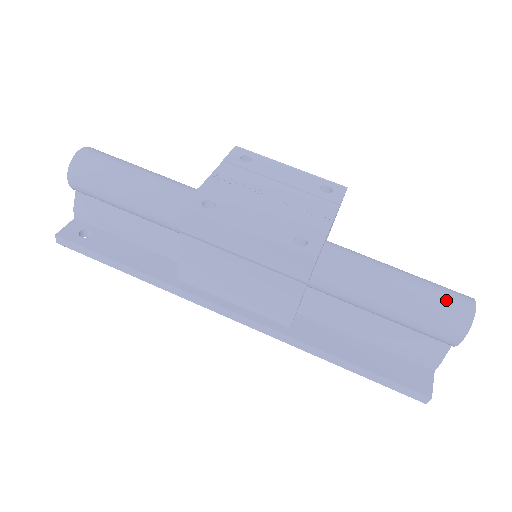
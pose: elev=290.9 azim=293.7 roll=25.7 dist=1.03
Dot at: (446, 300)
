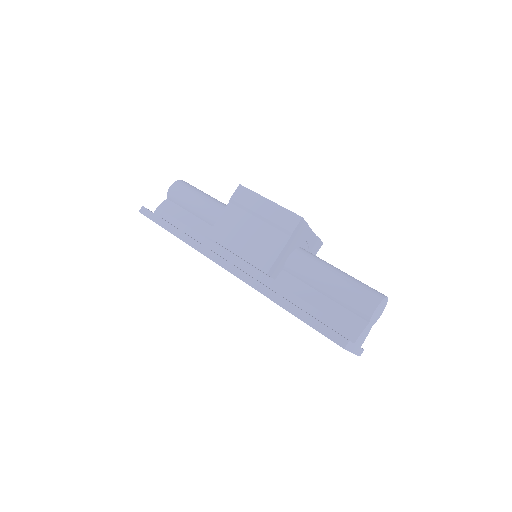
Dot at: (370, 287)
